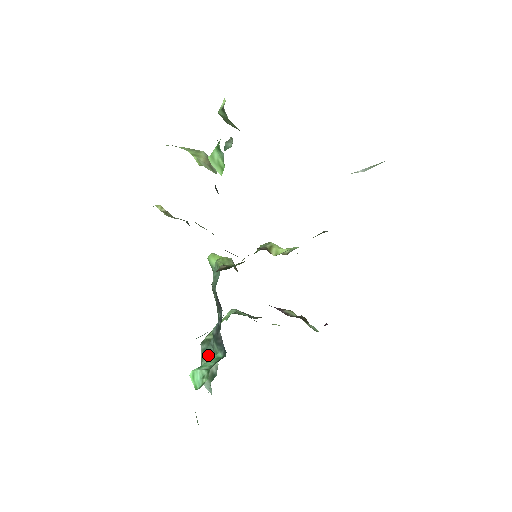
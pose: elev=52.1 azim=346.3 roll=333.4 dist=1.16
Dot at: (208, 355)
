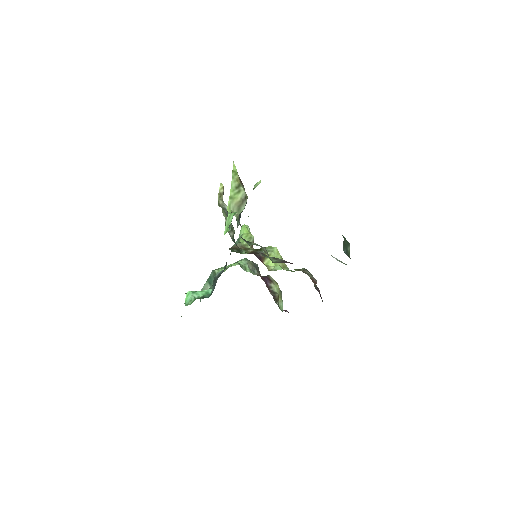
Dot at: (210, 282)
